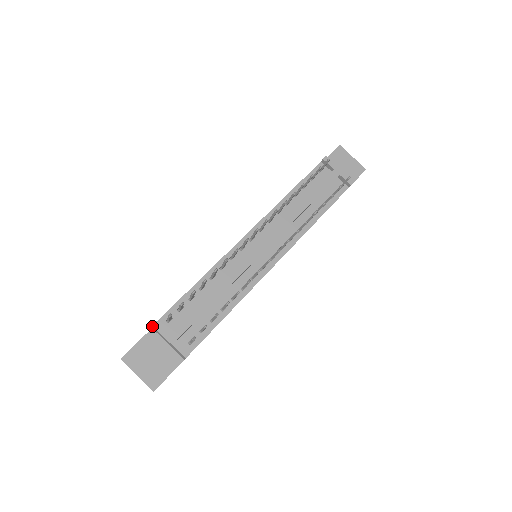
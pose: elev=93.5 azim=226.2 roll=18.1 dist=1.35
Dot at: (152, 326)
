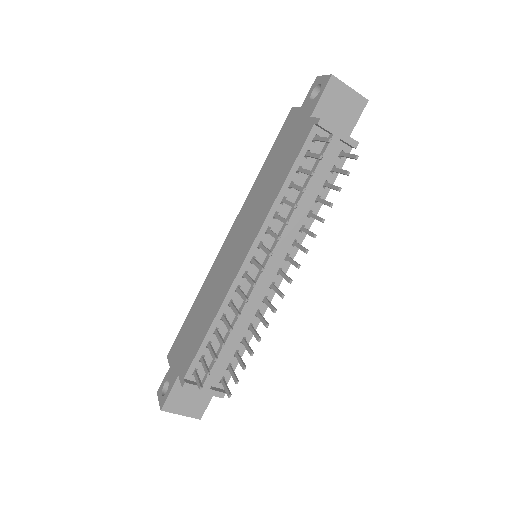
Dot at: (181, 385)
